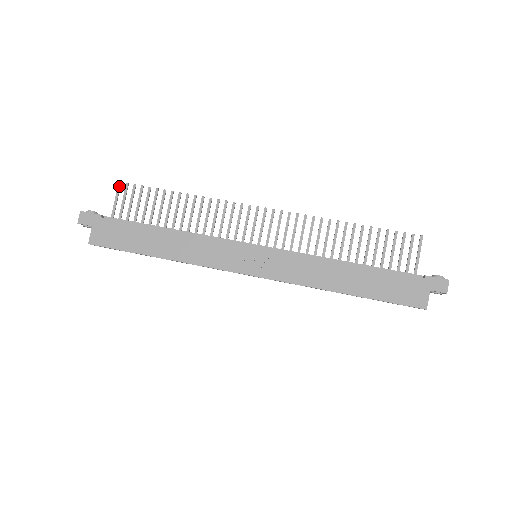
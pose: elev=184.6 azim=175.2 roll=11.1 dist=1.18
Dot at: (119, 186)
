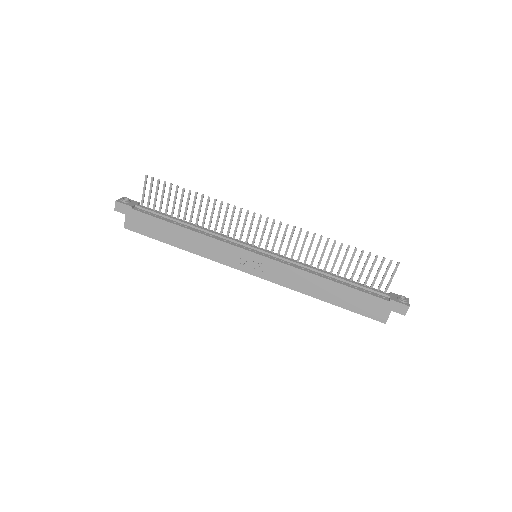
Dot at: (146, 179)
